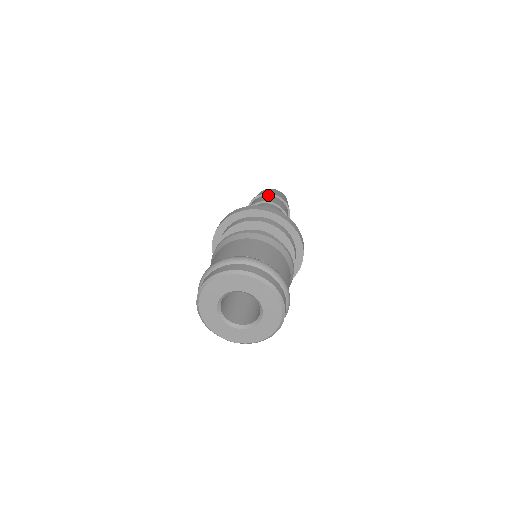
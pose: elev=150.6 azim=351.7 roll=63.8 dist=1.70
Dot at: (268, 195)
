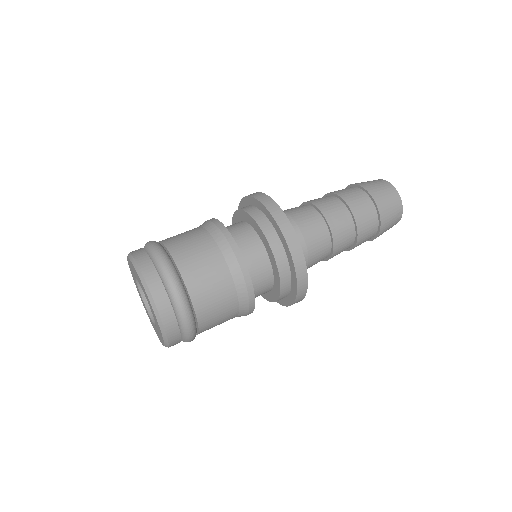
Dot at: (349, 187)
